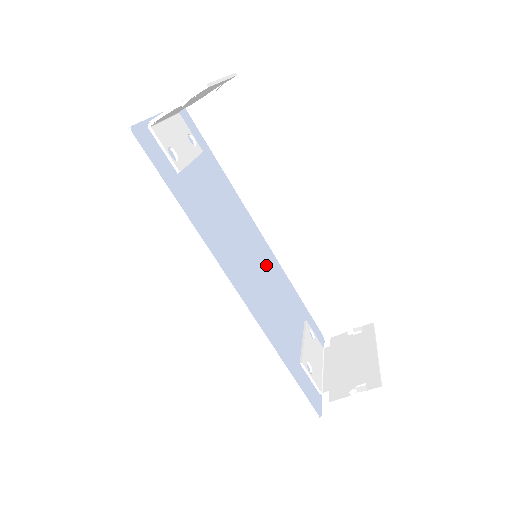
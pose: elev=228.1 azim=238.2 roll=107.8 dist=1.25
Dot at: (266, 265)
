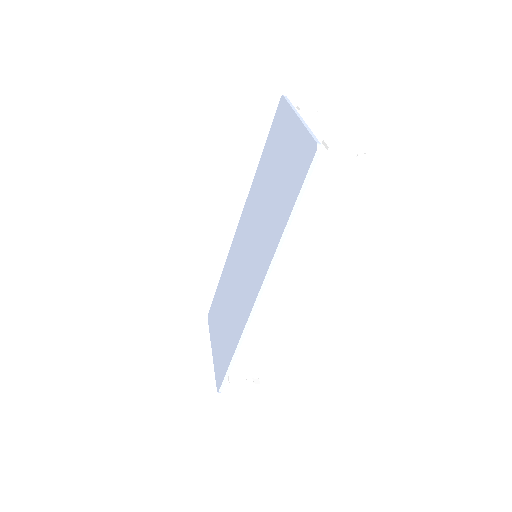
Dot at: occluded
